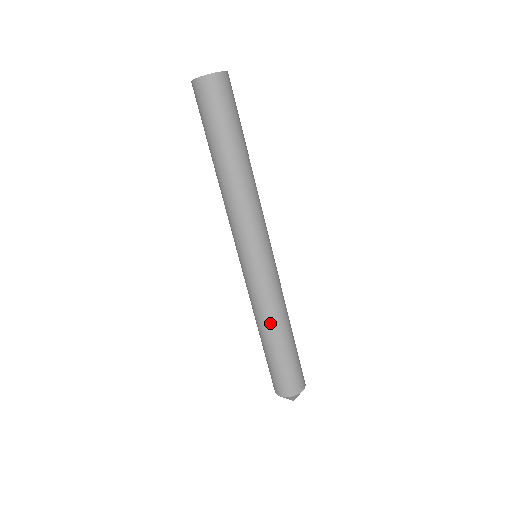
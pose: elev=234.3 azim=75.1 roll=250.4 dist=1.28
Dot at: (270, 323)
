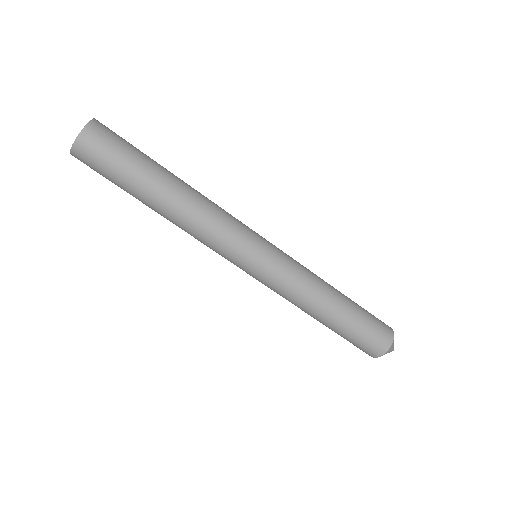
Dot at: (314, 306)
